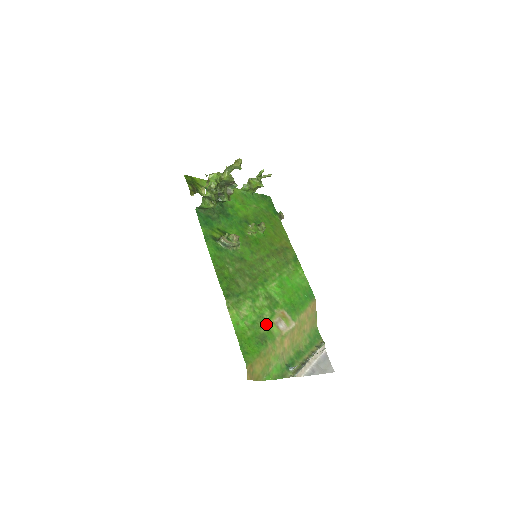
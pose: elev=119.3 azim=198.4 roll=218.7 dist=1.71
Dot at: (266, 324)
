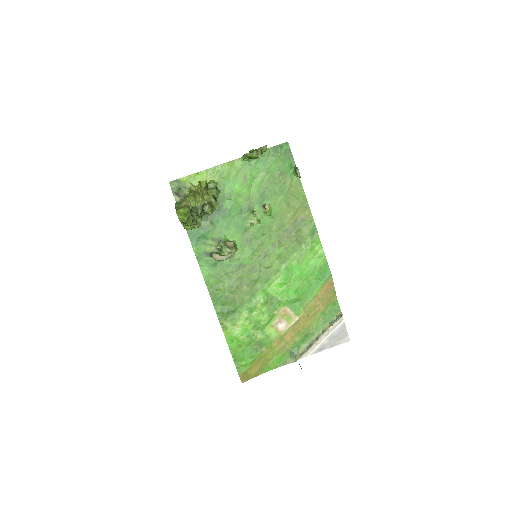
Dot at: (263, 330)
